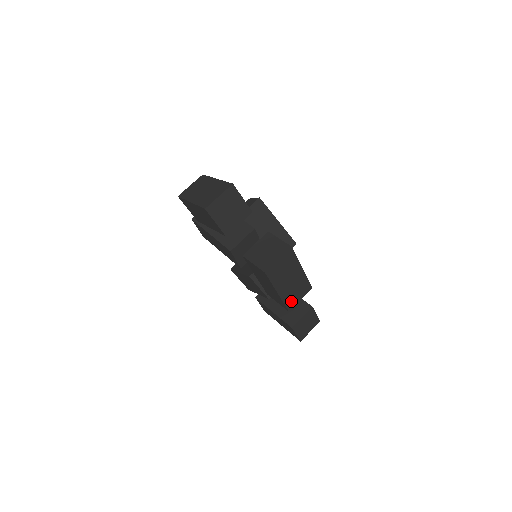
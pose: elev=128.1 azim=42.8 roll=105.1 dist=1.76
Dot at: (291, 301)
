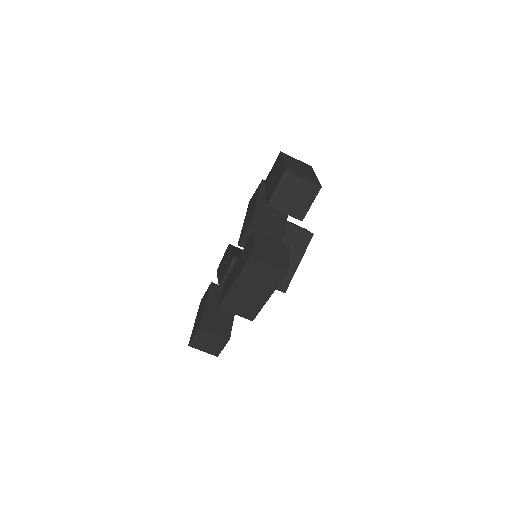
Dot at: (230, 304)
